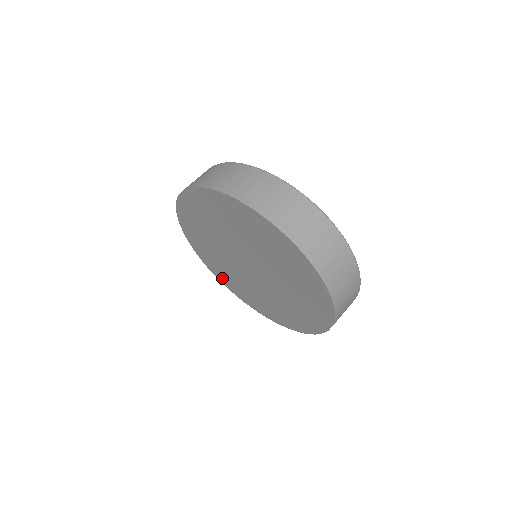
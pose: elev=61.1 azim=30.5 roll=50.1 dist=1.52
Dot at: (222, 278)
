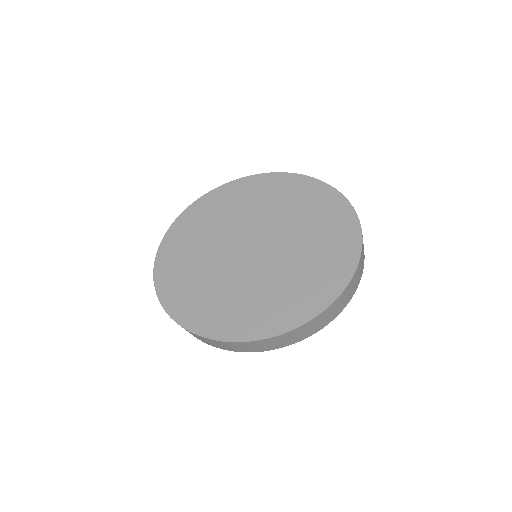
Dot at: (176, 301)
